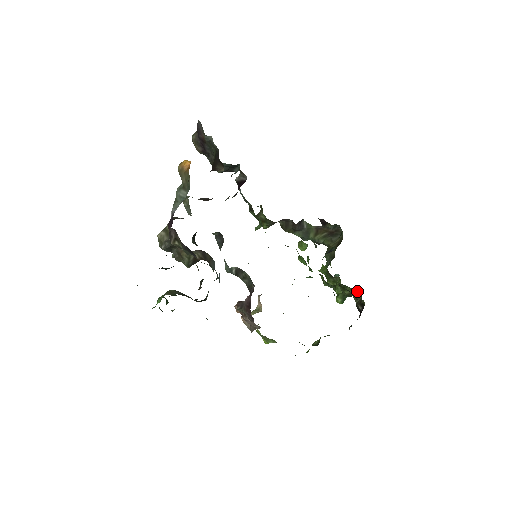
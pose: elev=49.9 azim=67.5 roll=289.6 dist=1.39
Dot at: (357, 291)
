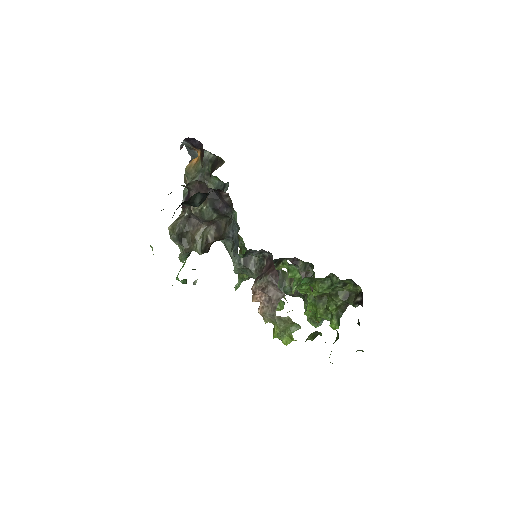
Dot at: (349, 292)
